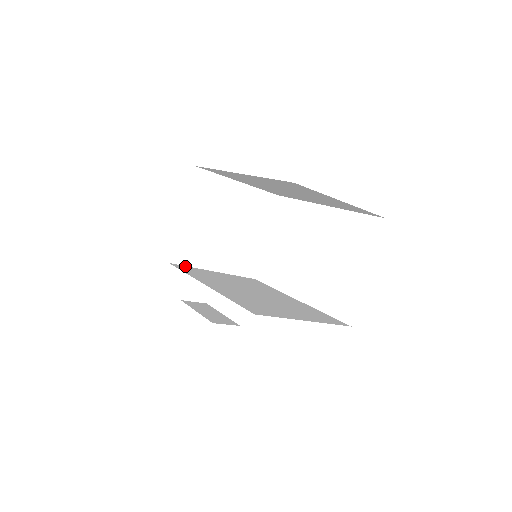
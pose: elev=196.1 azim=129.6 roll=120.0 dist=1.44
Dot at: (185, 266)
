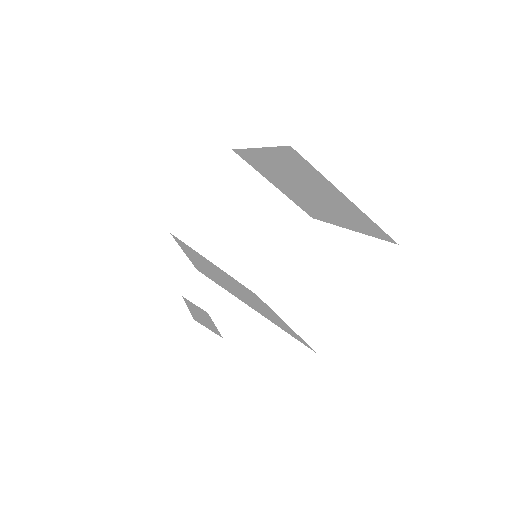
Dot at: (185, 243)
